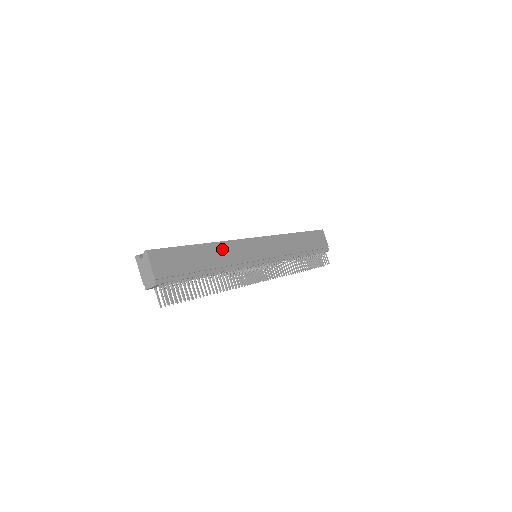
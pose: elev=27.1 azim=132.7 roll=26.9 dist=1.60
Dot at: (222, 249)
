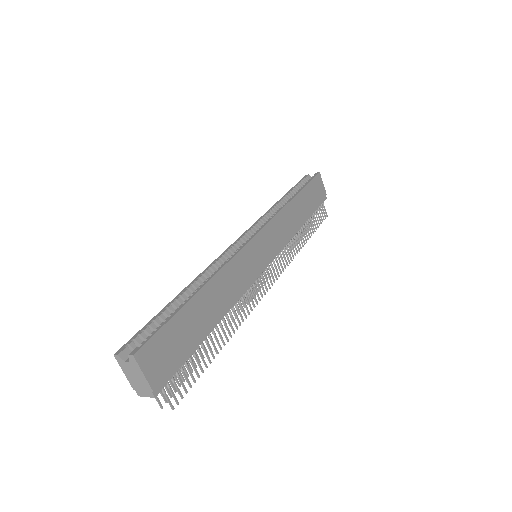
Dot at: (222, 281)
